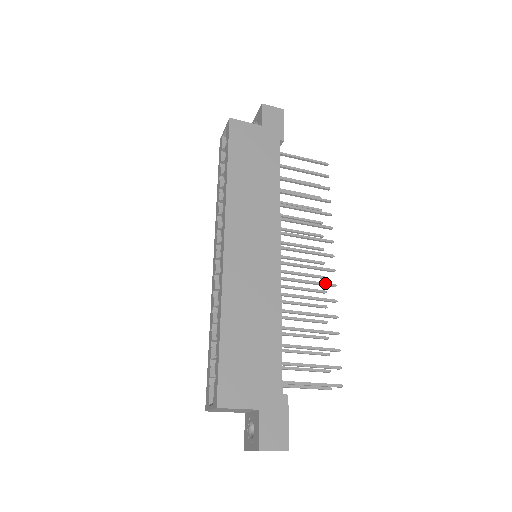
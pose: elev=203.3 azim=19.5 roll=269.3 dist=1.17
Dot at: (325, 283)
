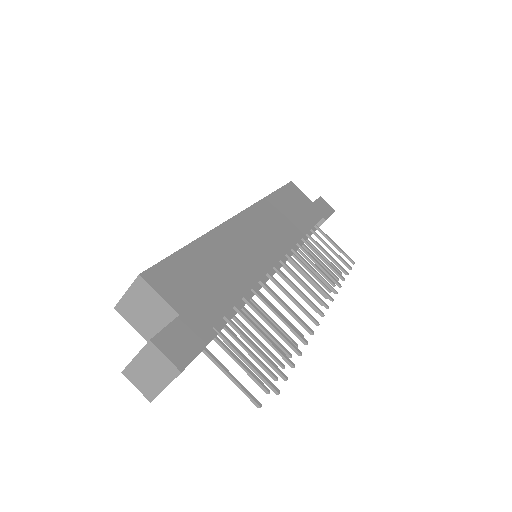
Dot at: (309, 313)
